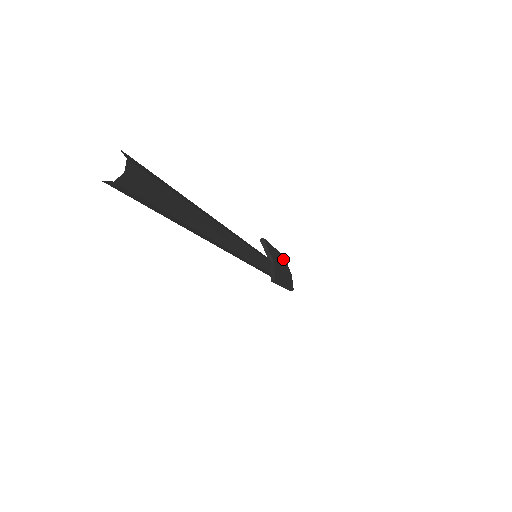
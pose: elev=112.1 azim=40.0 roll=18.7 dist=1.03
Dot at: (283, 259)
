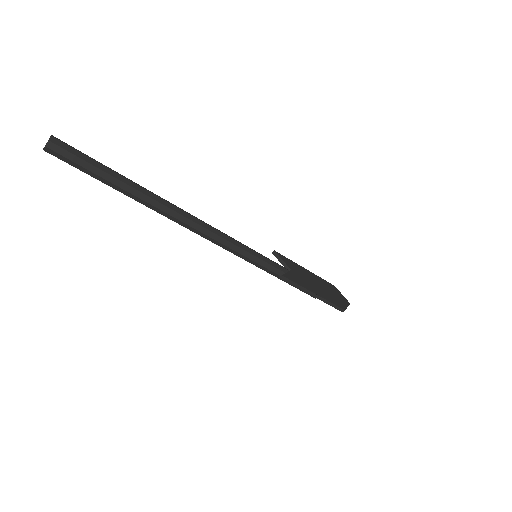
Dot at: (329, 285)
